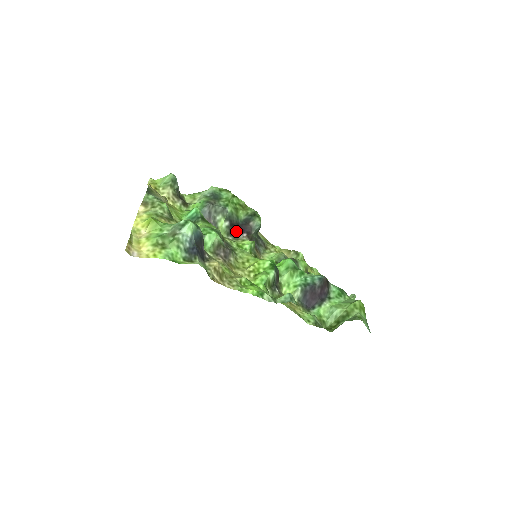
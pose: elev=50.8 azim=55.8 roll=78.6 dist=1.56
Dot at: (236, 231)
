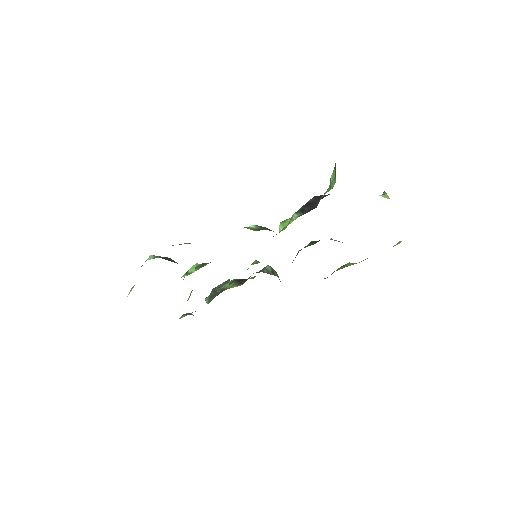
Dot at: (246, 280)
